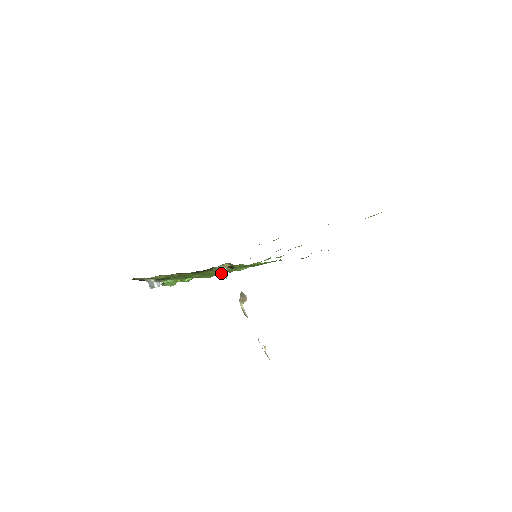
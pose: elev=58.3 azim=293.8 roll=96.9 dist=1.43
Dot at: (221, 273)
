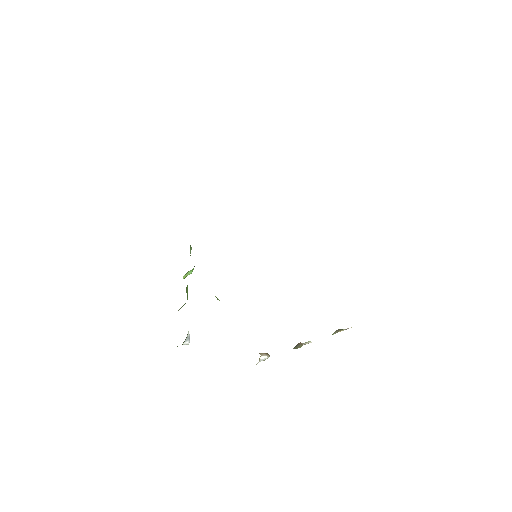
Dot at: occluded
